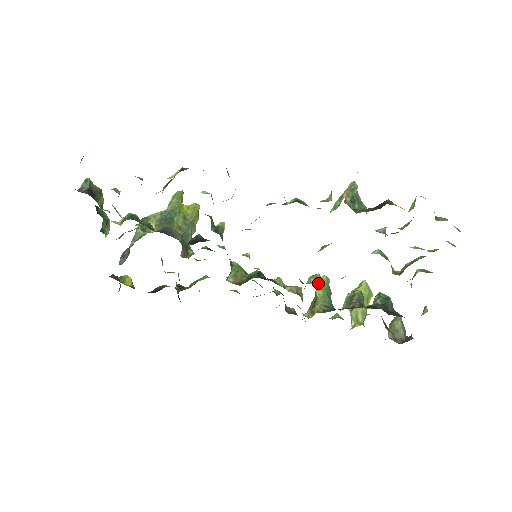
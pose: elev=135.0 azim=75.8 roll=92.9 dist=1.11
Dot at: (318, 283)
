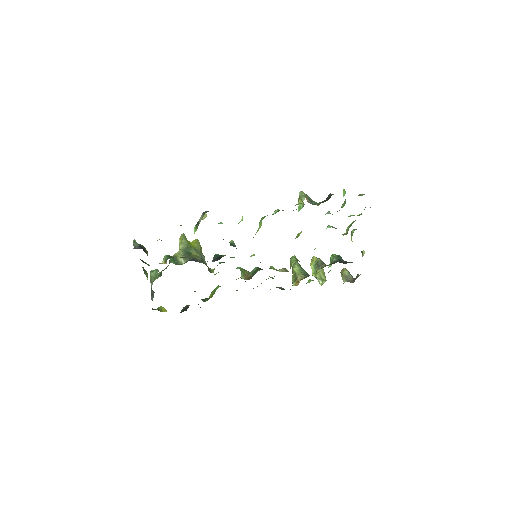
Dot at: (298, 260)
